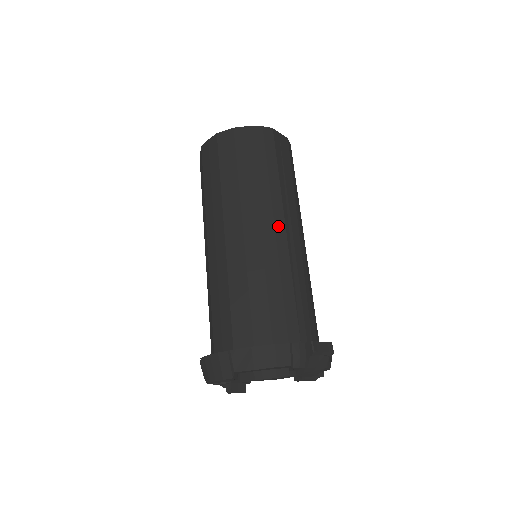
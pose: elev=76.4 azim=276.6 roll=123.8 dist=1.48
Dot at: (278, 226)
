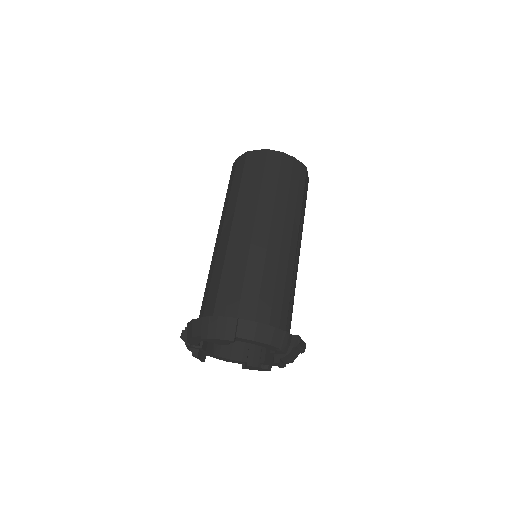
Dot at: (293, 241)
